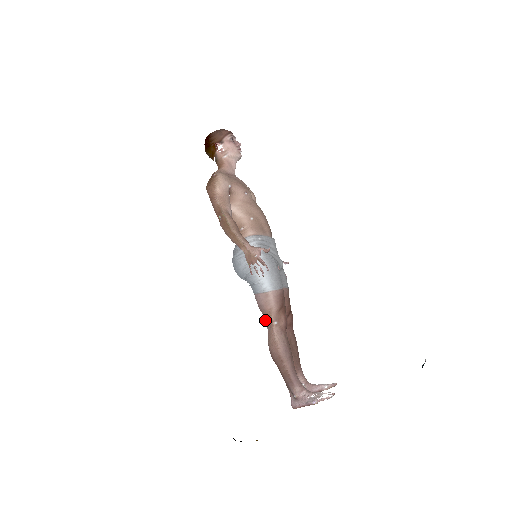
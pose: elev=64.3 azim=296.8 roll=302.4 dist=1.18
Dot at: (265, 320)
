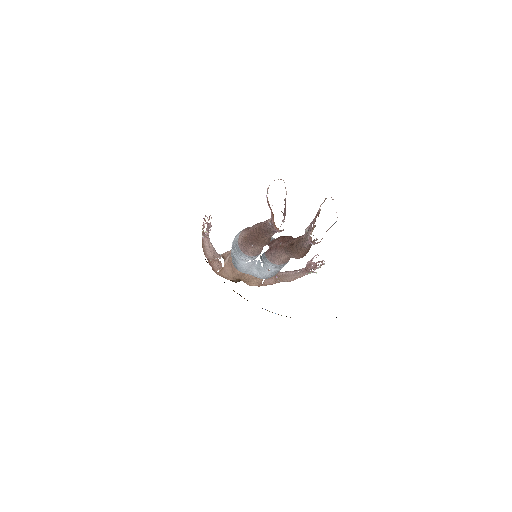
Dot at: (249, 246)
